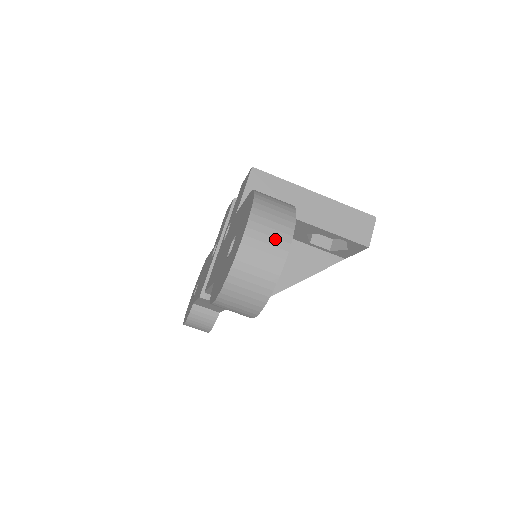
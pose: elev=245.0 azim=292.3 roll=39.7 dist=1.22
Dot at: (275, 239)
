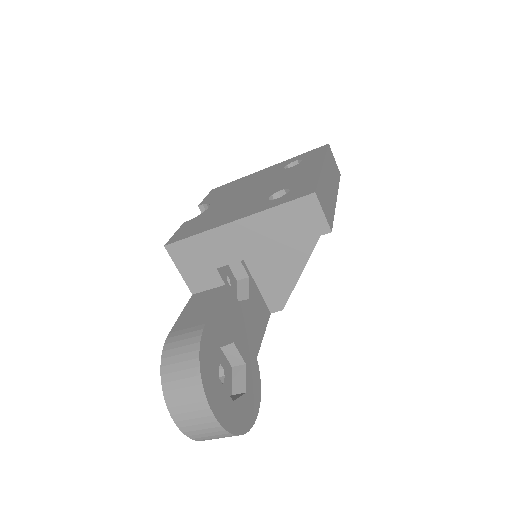
Dot at: (200, 419)
